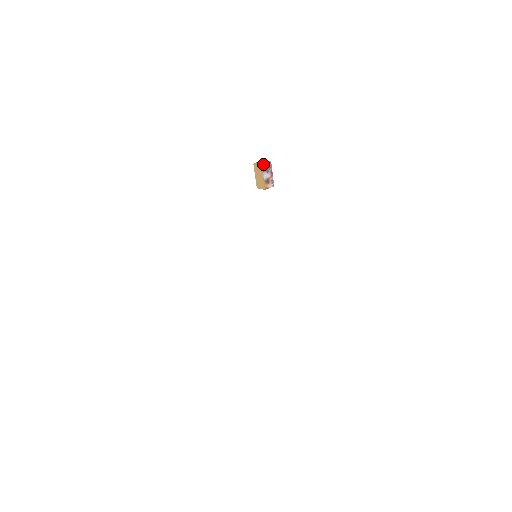
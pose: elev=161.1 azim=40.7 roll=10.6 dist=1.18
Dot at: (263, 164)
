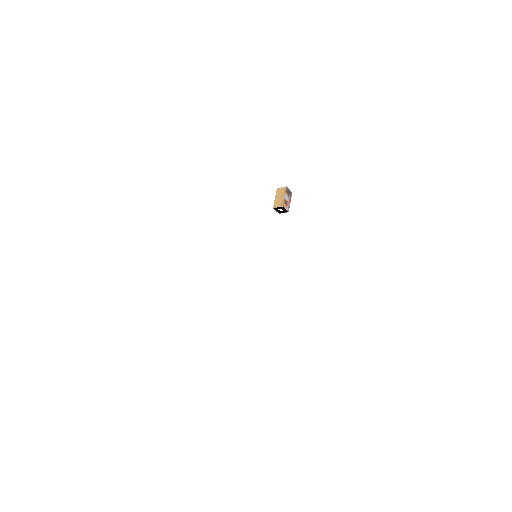
Dot at: (287, 187)
